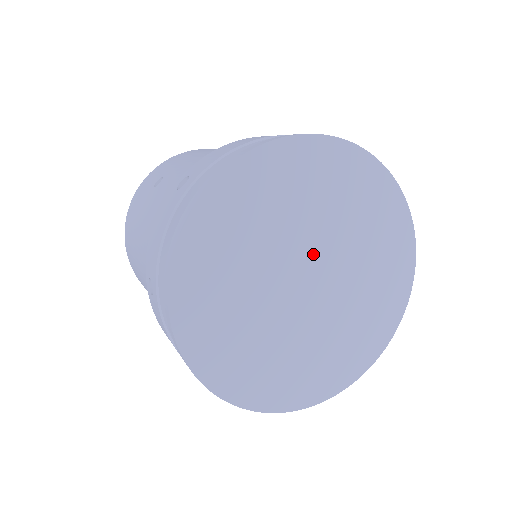
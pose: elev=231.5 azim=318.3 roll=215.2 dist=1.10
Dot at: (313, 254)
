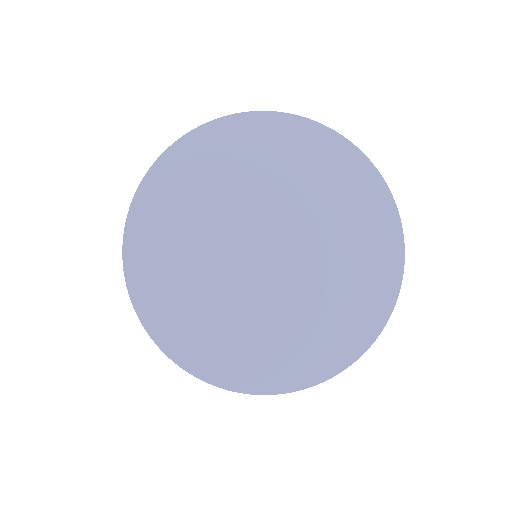
Dot at: (256, 226)
